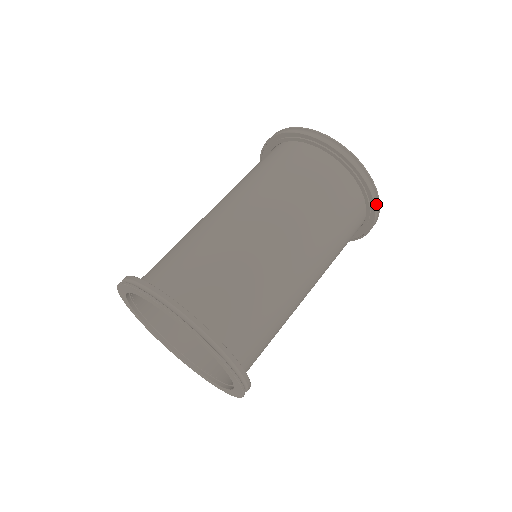
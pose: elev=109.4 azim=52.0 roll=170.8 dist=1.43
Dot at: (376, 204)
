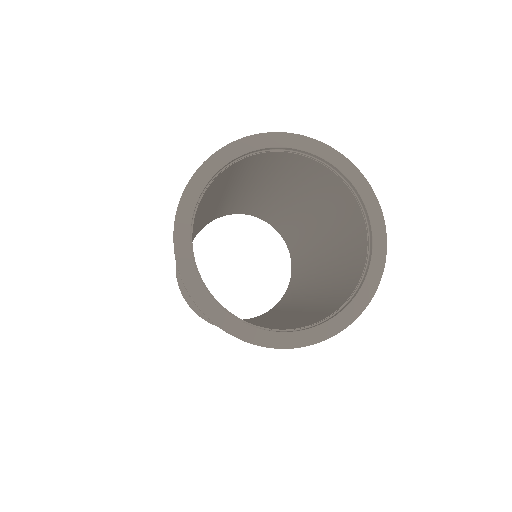
Dot at: occluded
